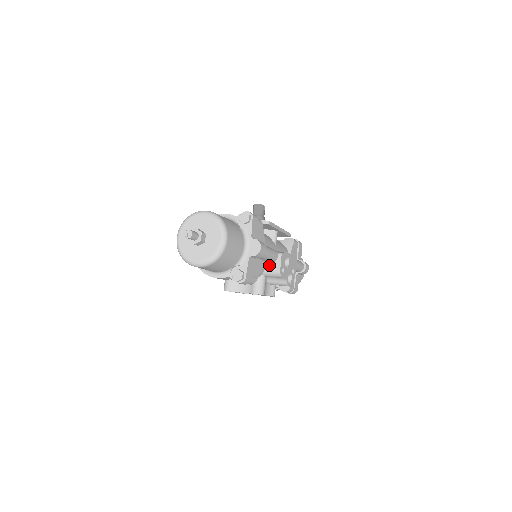
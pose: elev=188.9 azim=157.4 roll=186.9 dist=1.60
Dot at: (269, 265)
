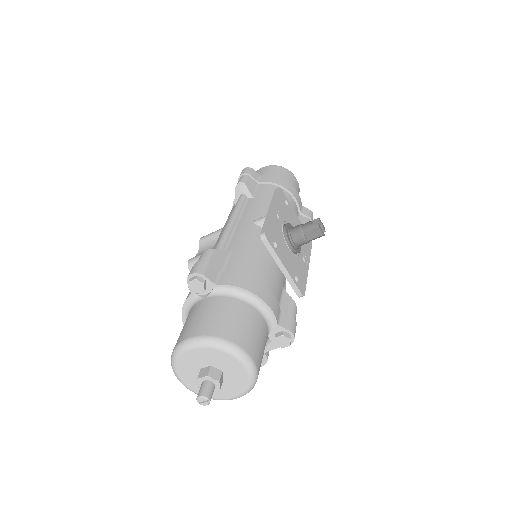
Dot at: occluded
